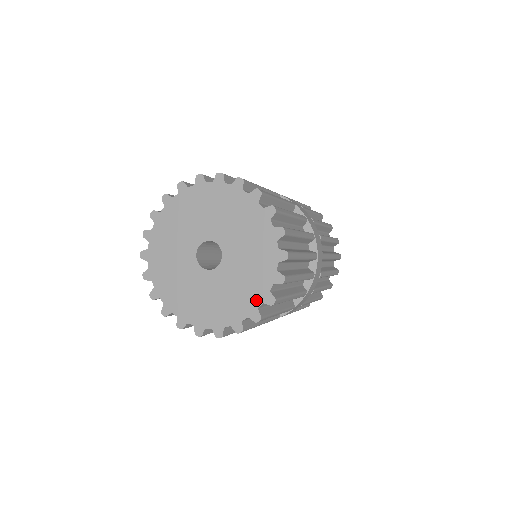
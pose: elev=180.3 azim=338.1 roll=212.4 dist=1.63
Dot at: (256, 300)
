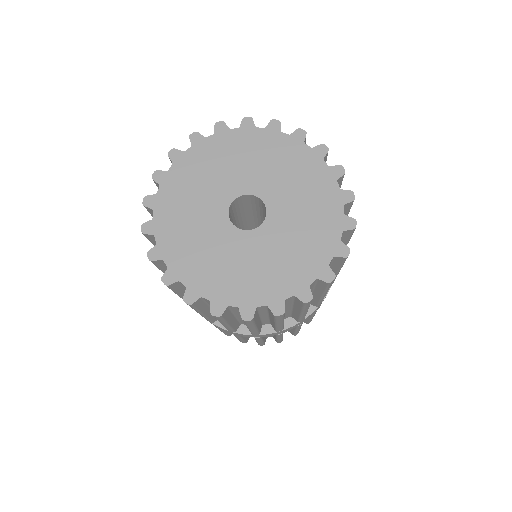
Dot at: (324, 255)
